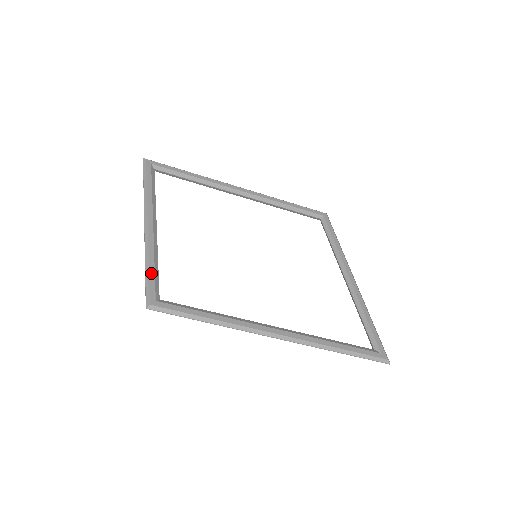
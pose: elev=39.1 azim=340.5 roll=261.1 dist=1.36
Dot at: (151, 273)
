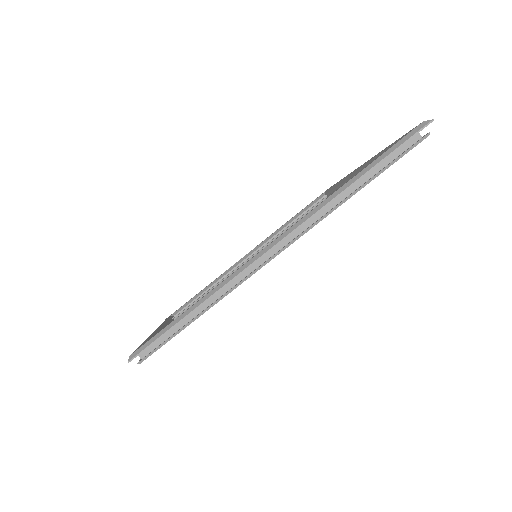
Dot at: (141, 344)
